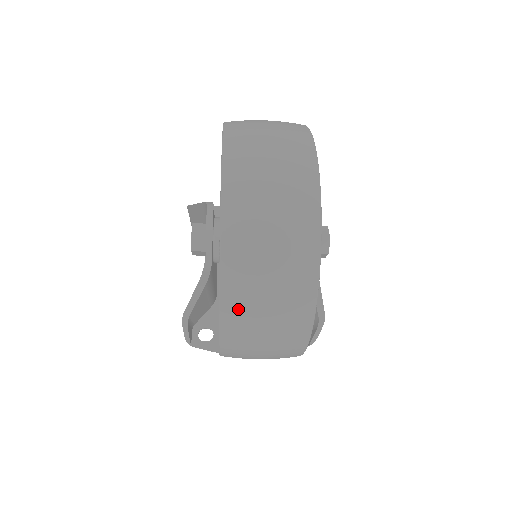
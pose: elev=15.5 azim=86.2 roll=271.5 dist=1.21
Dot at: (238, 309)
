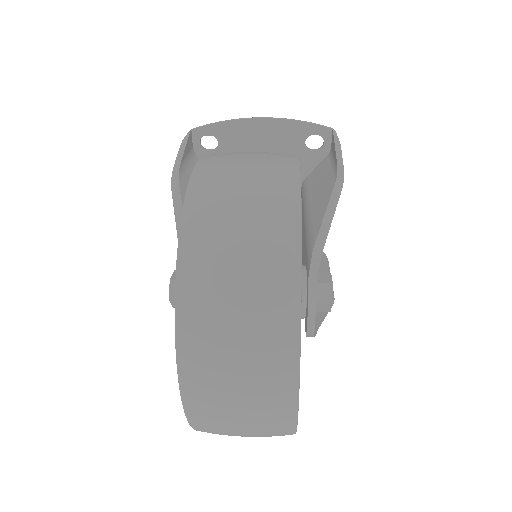
Dot at: occluded
